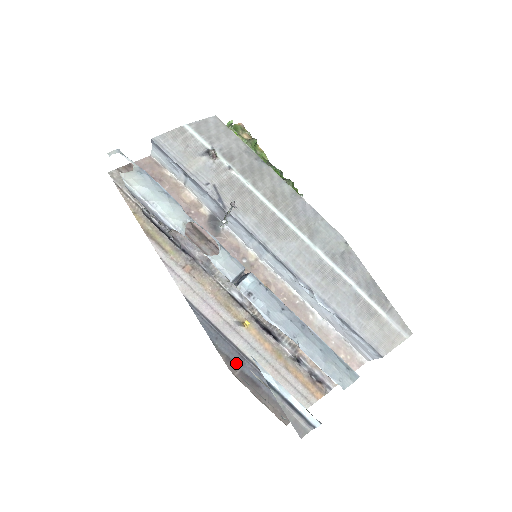
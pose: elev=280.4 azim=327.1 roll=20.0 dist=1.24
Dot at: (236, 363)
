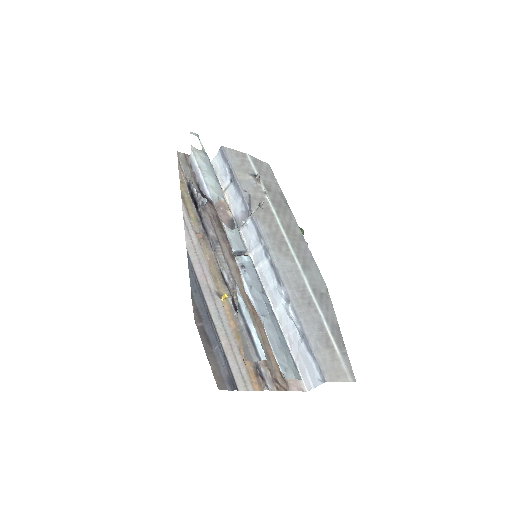
Dot at: (202, 318)
